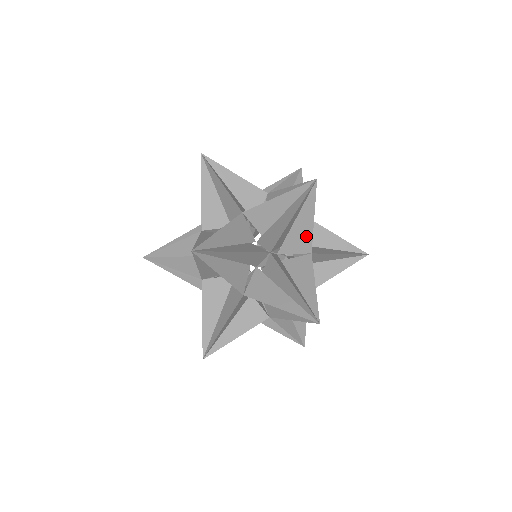
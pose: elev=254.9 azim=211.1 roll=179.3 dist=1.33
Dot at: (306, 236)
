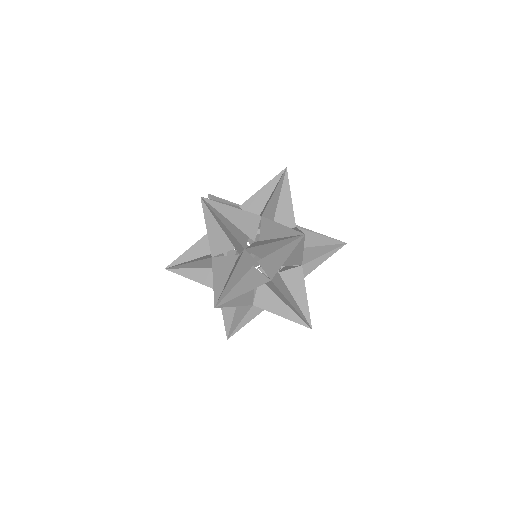
Dot at: (289, 213)
